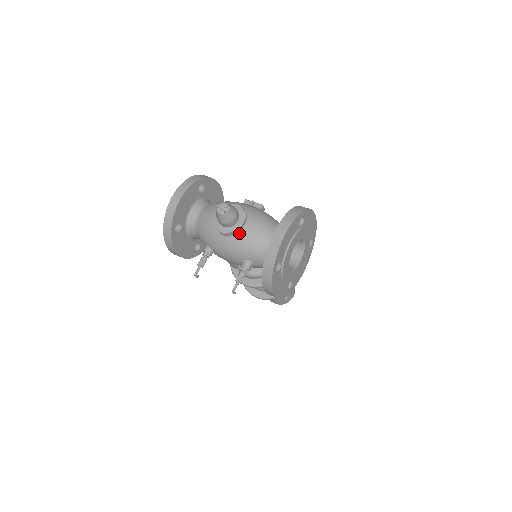
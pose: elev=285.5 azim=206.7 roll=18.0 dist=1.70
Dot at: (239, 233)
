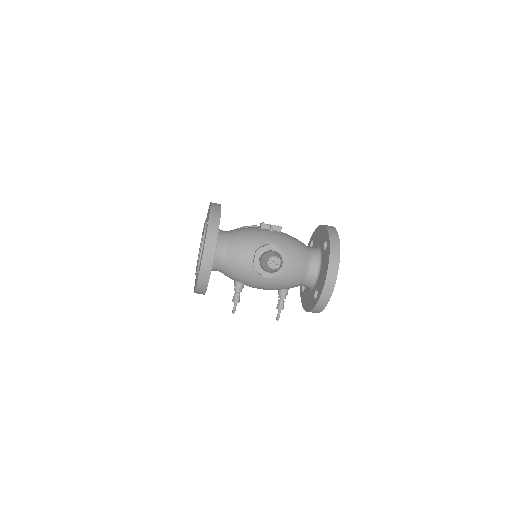
Dot at: (281, 272)
